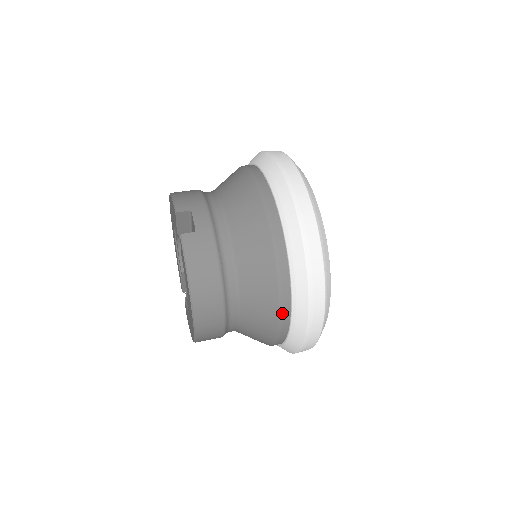
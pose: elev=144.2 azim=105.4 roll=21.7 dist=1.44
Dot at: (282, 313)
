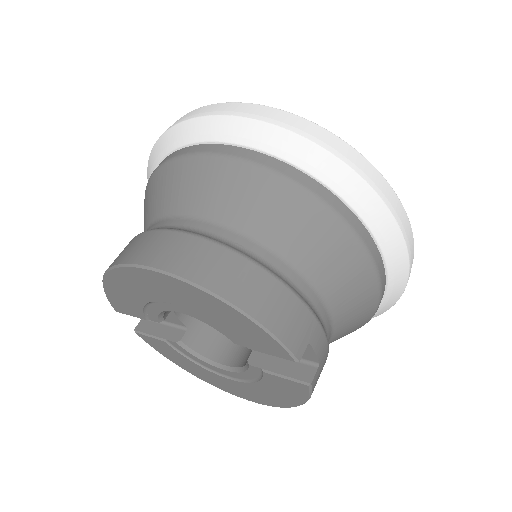
Dot at: occluded
